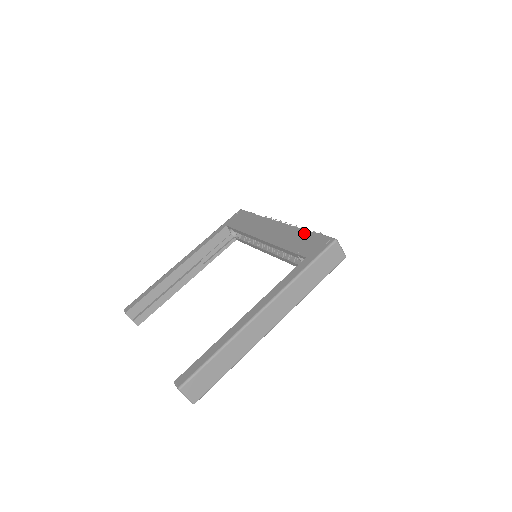
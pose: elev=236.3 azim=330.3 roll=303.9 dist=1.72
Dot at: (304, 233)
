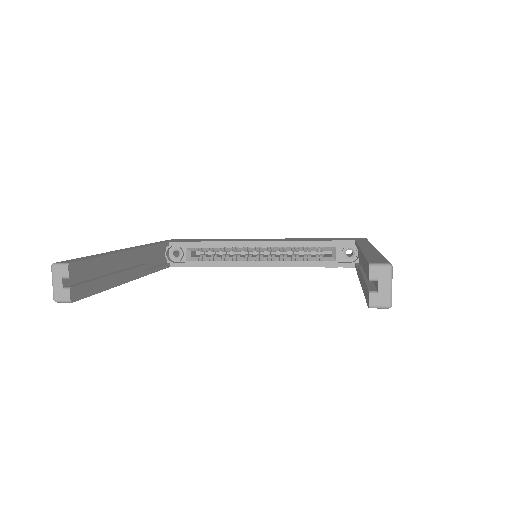
Dot at: (318, 238)
